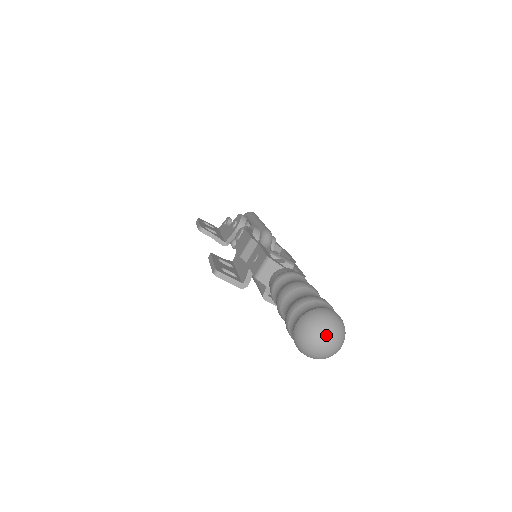
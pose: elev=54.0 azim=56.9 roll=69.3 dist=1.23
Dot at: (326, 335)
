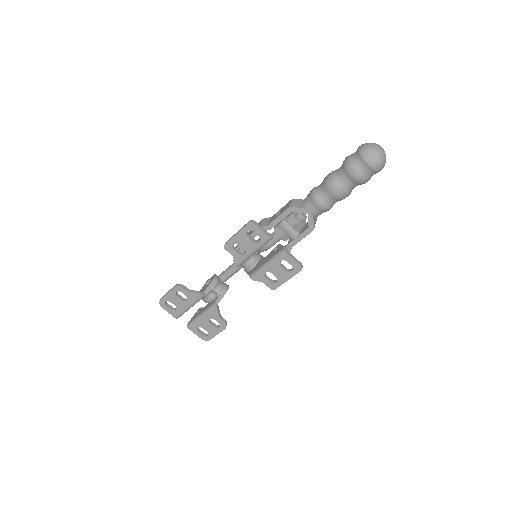
Dot at: (379, 145)
